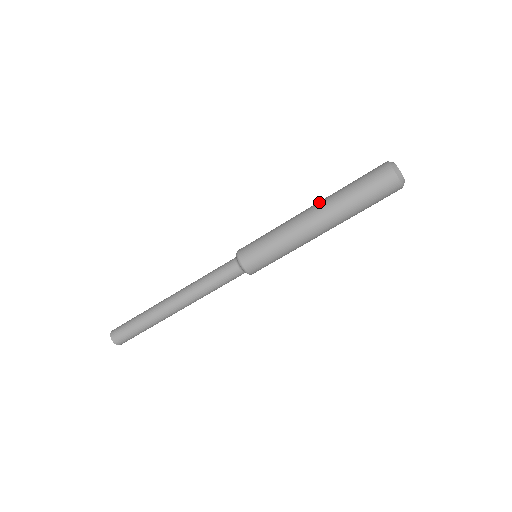
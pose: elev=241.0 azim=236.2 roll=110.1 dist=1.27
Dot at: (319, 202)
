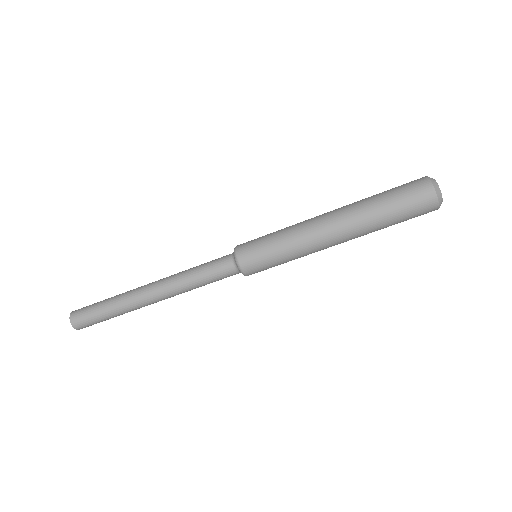
Dot at: (343, 215)
